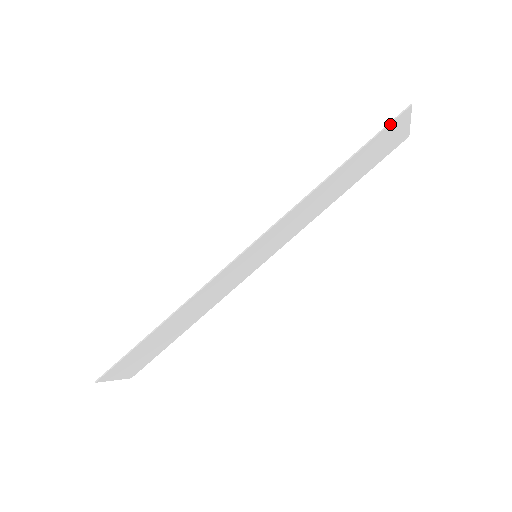
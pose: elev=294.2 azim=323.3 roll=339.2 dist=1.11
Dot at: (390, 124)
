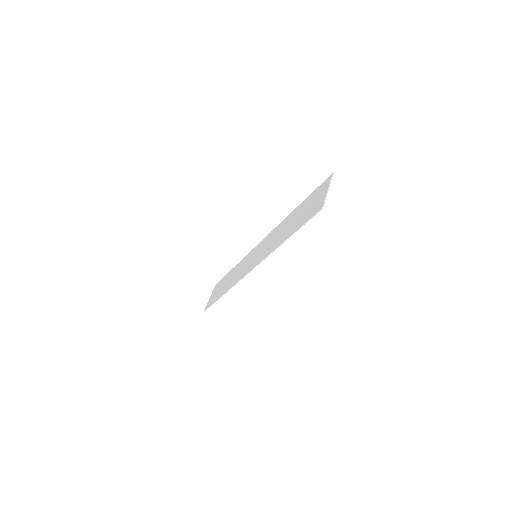
Dot at: (311, 217)
